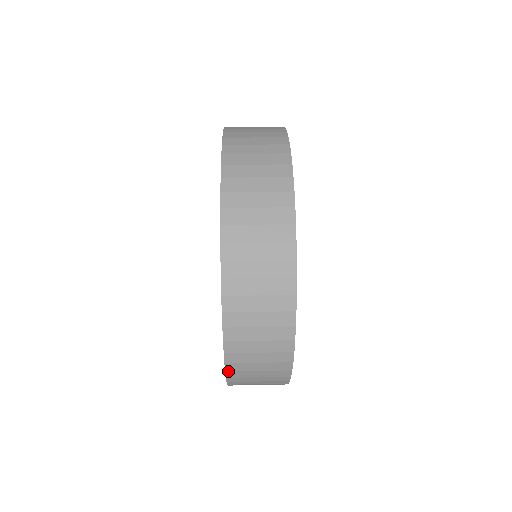
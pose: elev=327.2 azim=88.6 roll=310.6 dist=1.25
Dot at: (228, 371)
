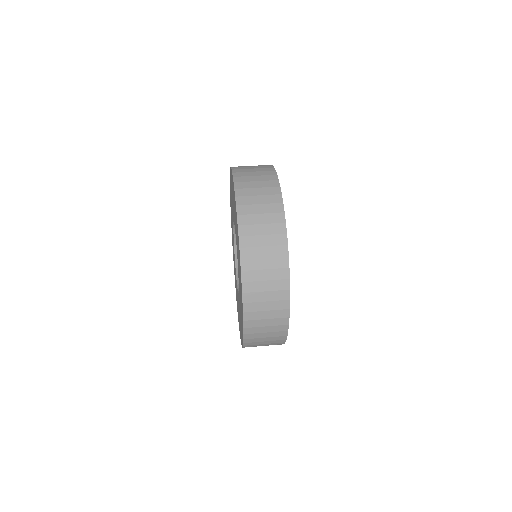
Dot at: (244, 347)
